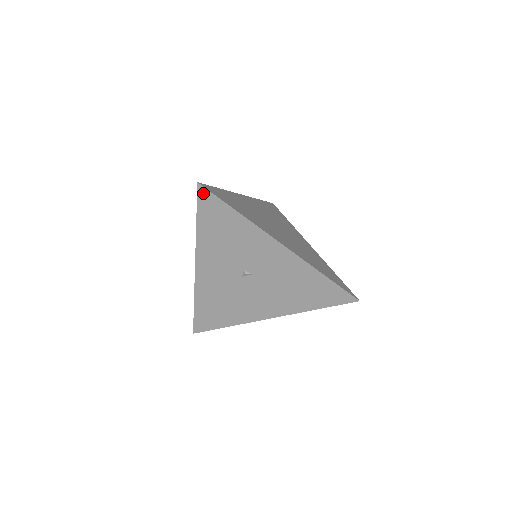
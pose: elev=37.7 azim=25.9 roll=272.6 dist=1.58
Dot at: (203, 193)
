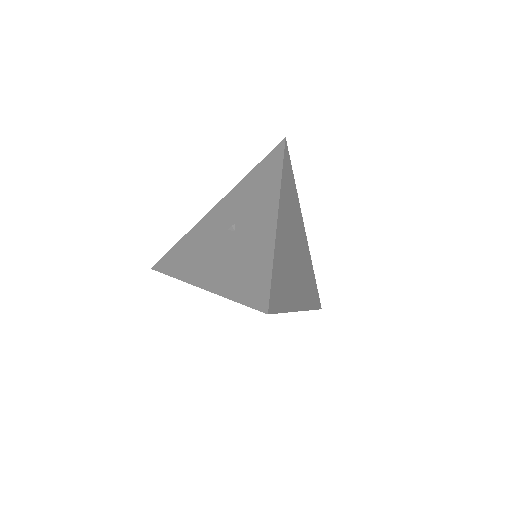
Dot at: (280, 146)
